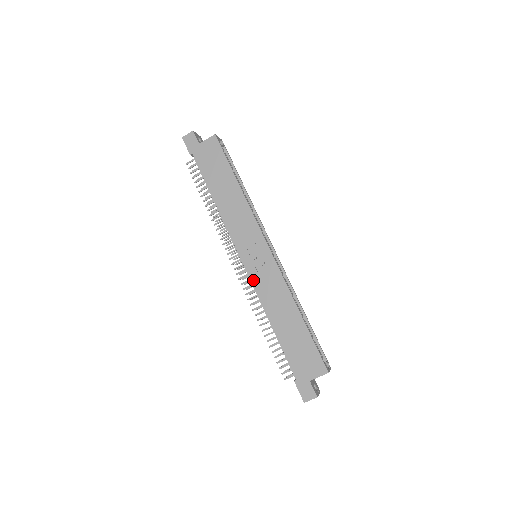
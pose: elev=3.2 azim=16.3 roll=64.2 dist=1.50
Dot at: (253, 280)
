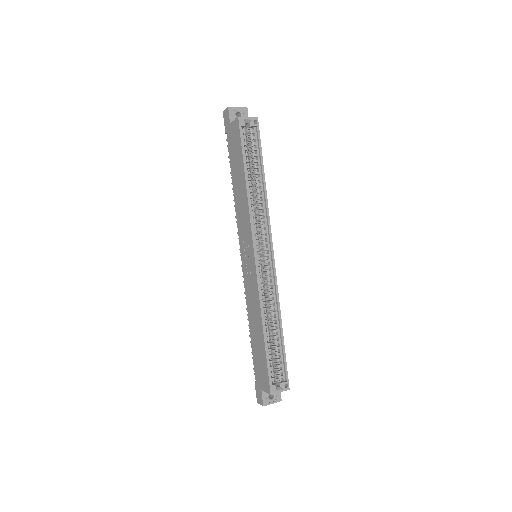
Dot at: (244, 279)
